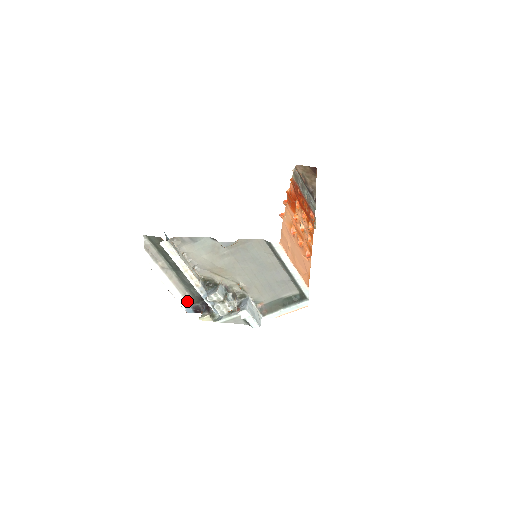
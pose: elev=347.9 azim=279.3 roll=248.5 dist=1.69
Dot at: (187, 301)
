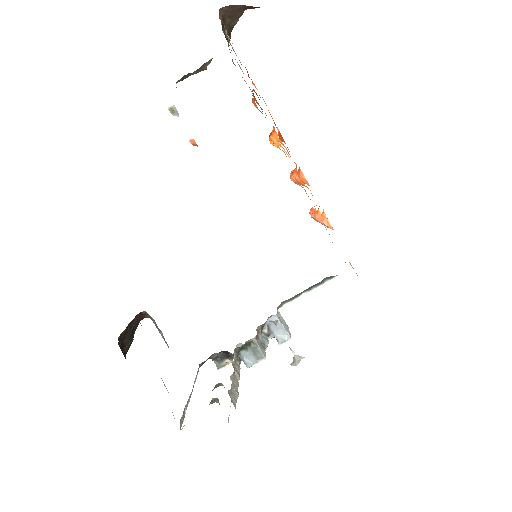
Dot at: (198, 371)
